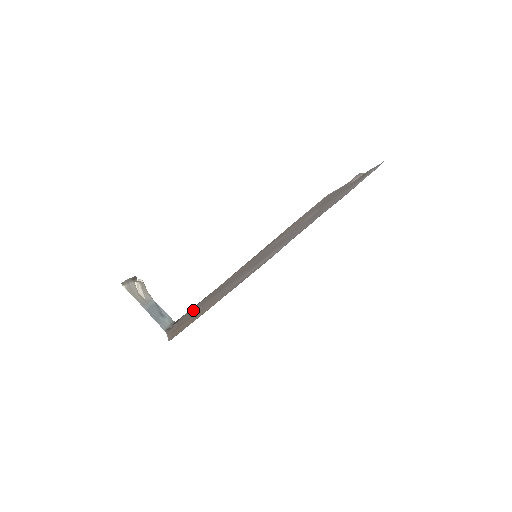
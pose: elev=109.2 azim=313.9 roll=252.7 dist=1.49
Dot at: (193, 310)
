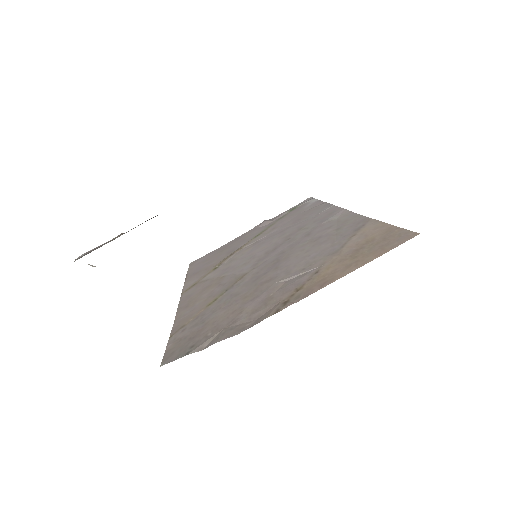
Dot at: (224, 317)
